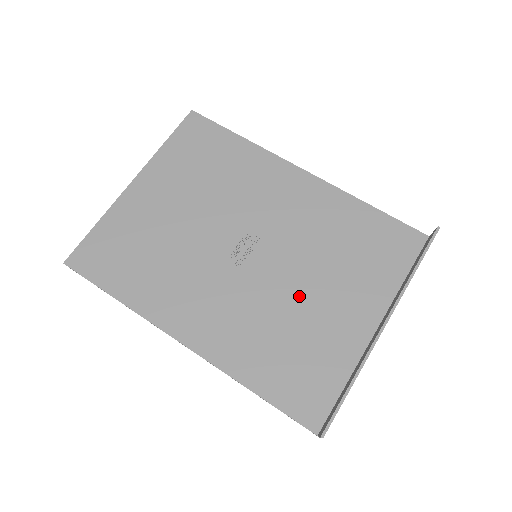
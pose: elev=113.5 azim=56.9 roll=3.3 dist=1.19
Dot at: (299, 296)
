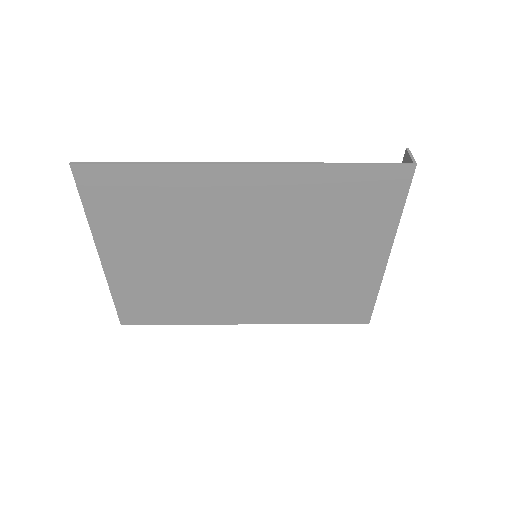
Dot at: (313, 247)
